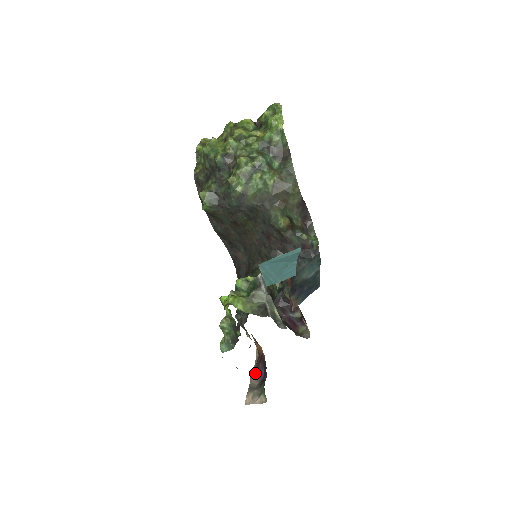
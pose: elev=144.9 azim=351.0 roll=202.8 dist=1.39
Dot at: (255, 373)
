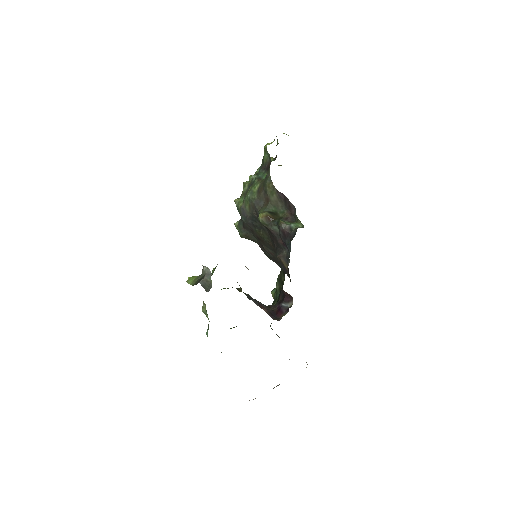
Dot at: occluded
